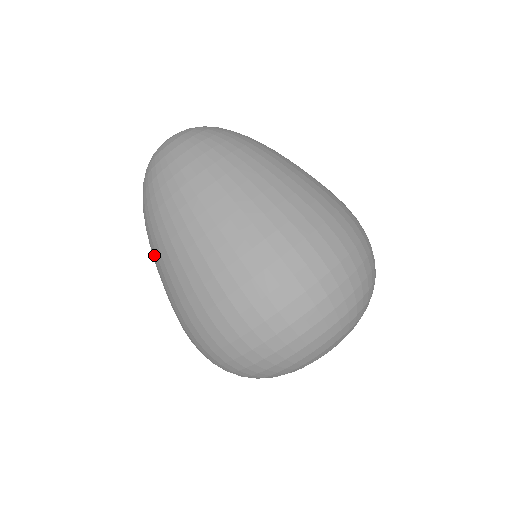
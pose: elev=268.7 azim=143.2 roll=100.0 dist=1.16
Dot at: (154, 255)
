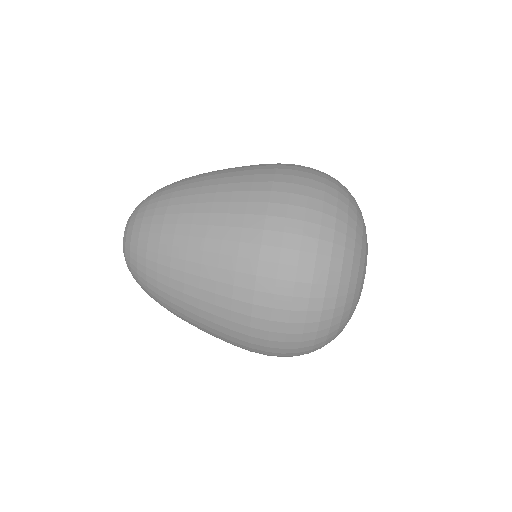
Dot at: (185, 245)
